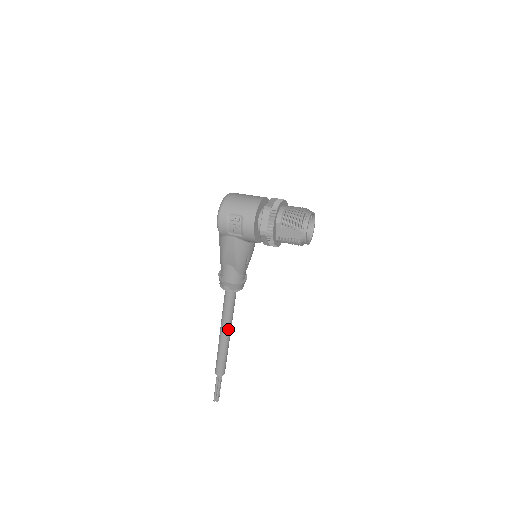
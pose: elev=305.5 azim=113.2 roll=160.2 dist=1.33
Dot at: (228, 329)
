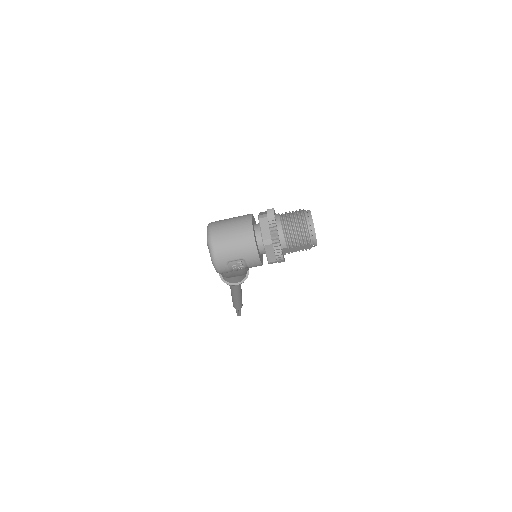
Dot at: (240, 292)
